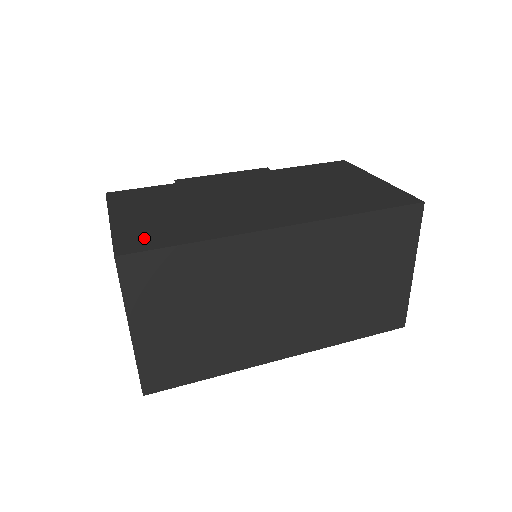
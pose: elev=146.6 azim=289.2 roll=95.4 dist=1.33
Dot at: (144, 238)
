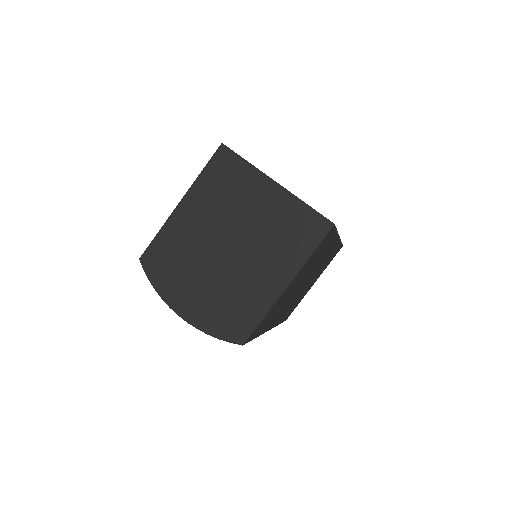
Dot at: occluded
